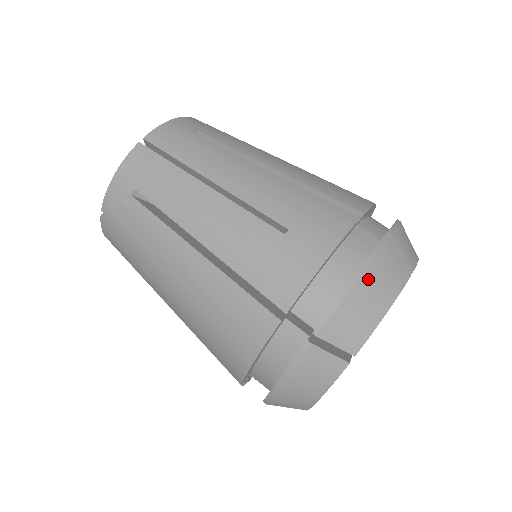
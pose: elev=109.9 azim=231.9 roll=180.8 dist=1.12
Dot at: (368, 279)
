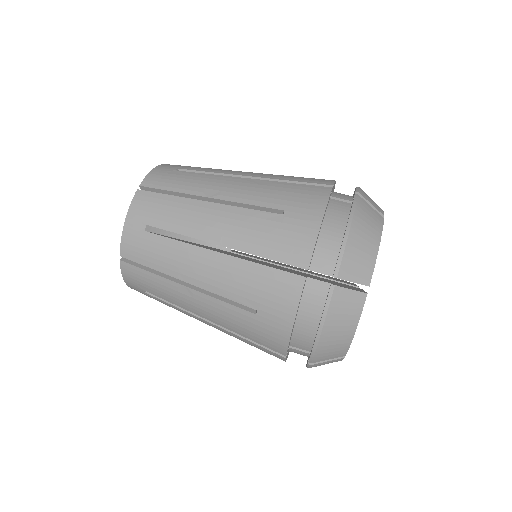
Dot at: occluded
